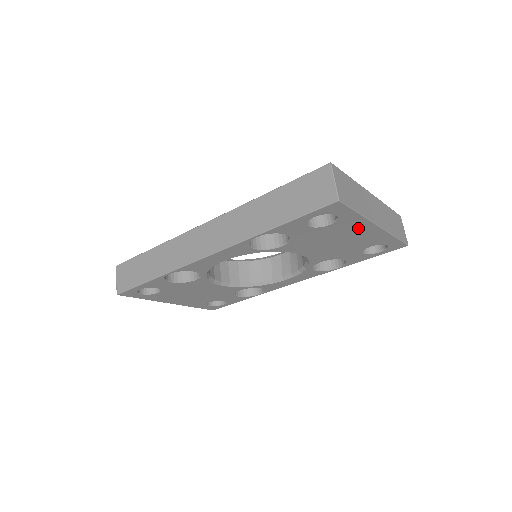
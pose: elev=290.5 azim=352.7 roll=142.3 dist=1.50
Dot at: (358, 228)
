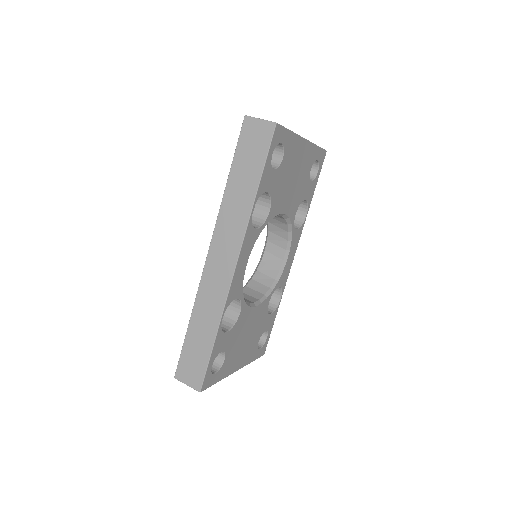
Dot at: (297, 150)
